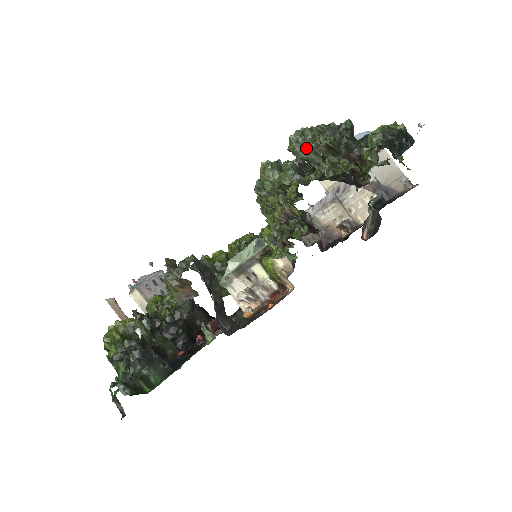
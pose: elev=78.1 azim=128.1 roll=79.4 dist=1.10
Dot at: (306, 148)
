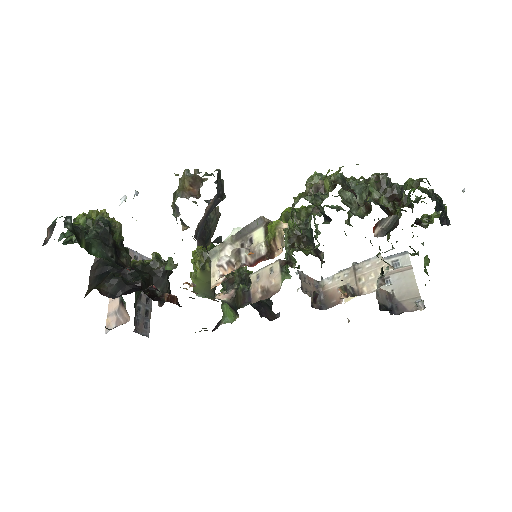
Dot at: (355, 191)
